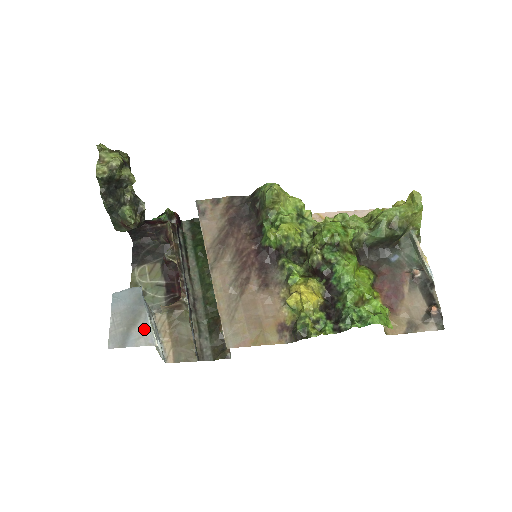
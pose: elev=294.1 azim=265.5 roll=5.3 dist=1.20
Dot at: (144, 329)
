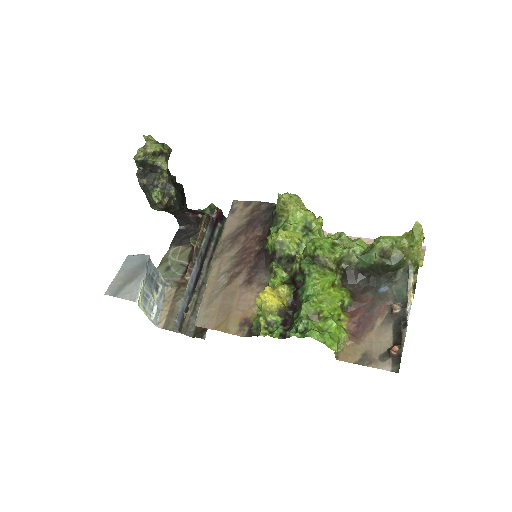
Dot at: (134, 287)
